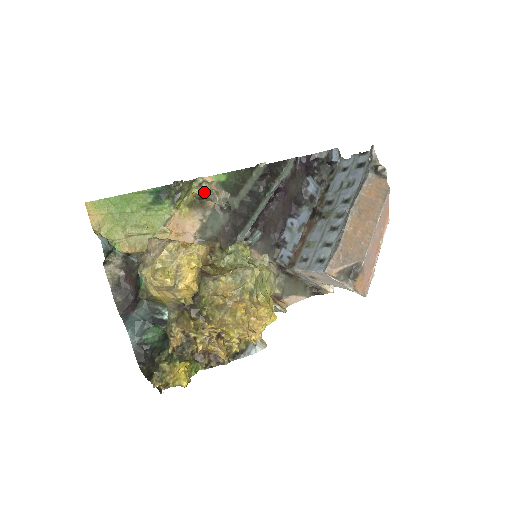
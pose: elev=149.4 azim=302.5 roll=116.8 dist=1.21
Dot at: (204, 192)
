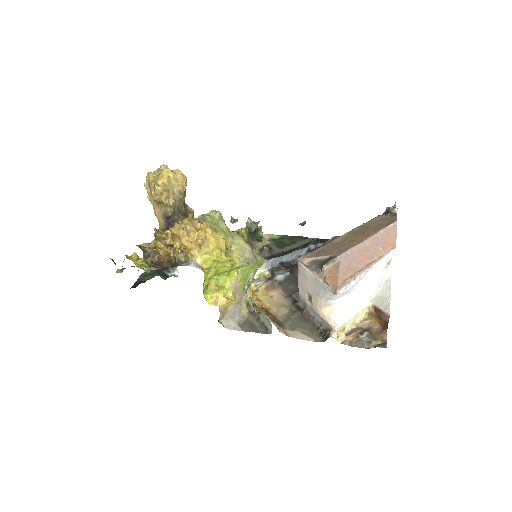
Dot at: occluded
